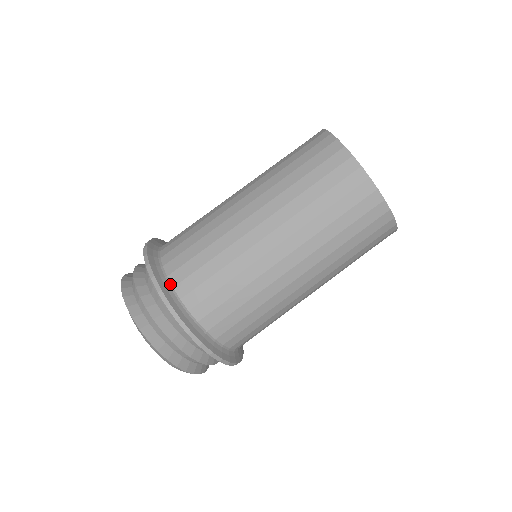
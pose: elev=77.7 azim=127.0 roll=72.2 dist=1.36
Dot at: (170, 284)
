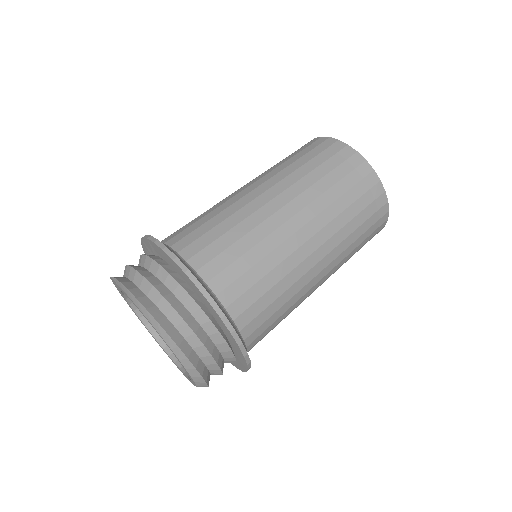
Dot at: (202, 279)
